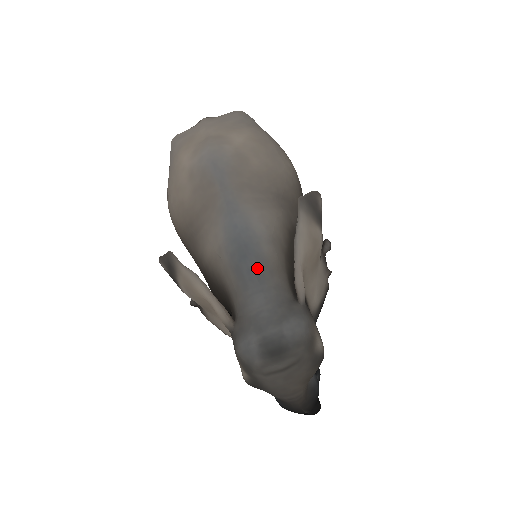
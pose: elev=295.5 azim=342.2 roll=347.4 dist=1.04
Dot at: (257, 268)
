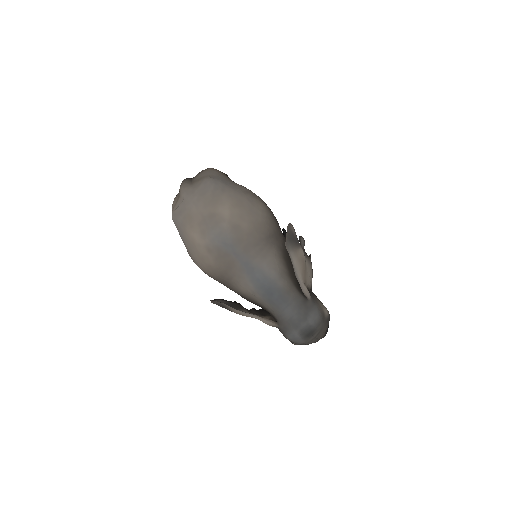
Dot at: (281, 296)
